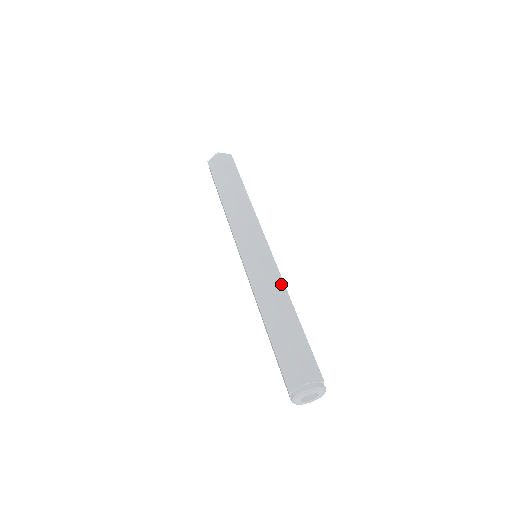
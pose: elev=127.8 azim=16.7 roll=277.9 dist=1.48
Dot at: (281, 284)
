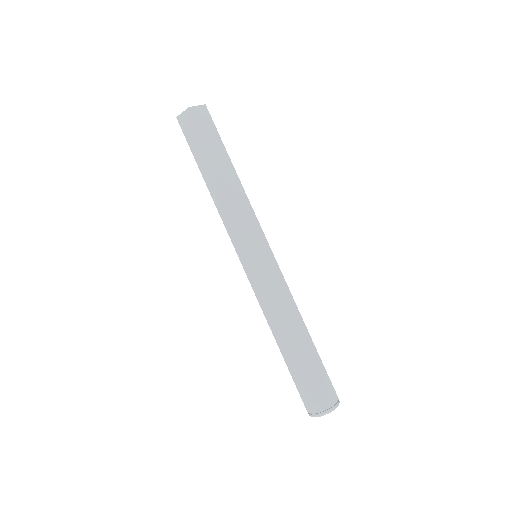
Dot at: (289, 298)
